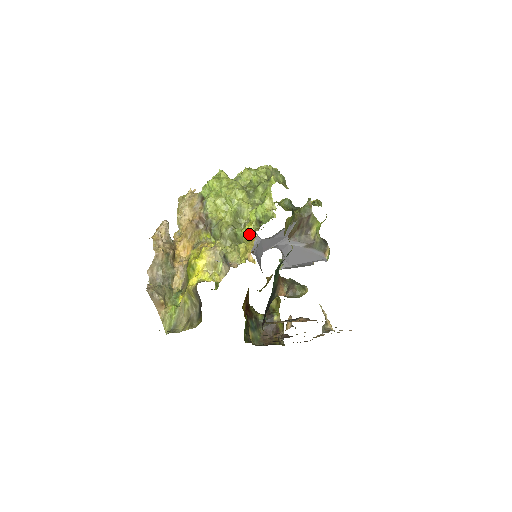
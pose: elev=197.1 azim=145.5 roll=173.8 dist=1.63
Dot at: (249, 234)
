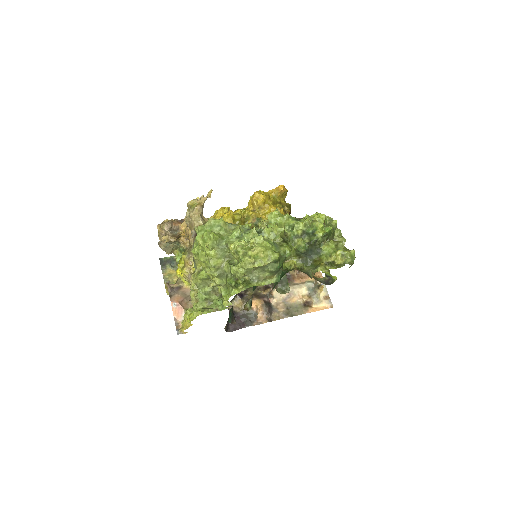
Dot at: occluded
